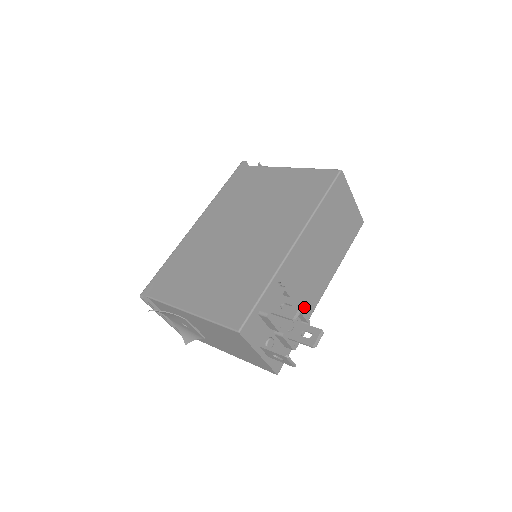
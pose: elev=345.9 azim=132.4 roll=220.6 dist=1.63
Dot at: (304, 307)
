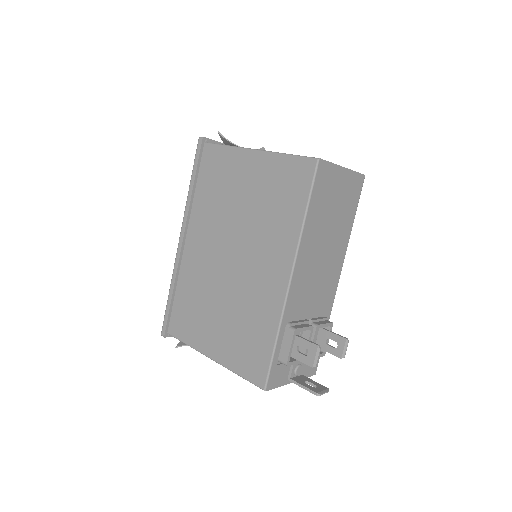
Dot at: (322, 310)
